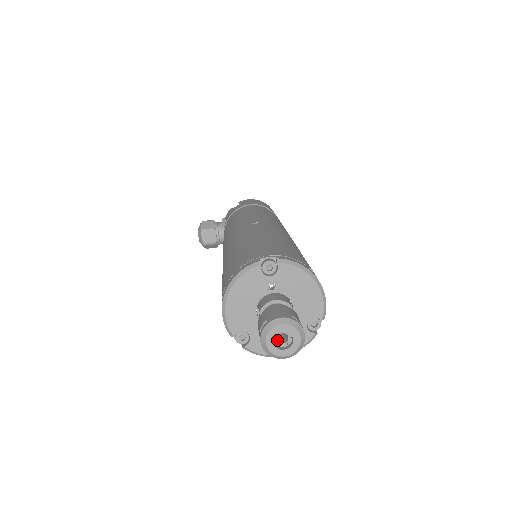
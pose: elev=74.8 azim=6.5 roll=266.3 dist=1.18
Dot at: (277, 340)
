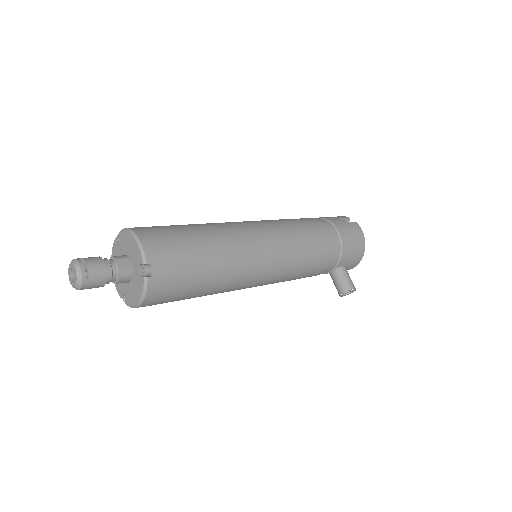
Dot at: occluded
